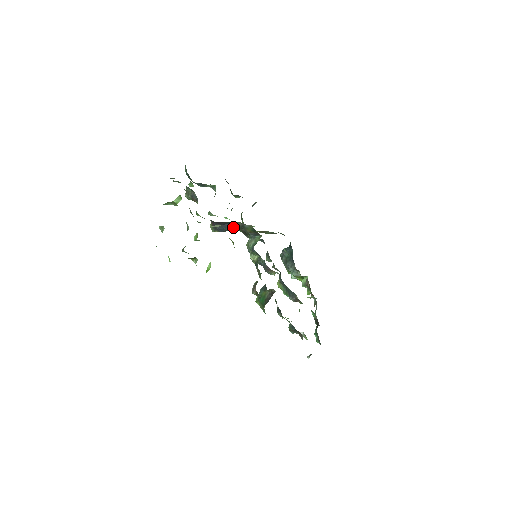
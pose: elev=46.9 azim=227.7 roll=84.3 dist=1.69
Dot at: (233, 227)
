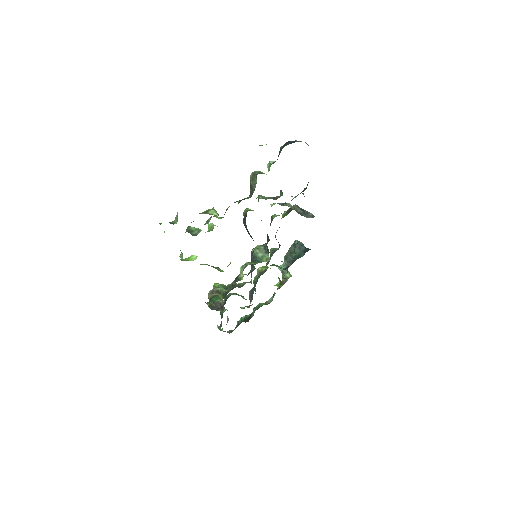
Dot at: occluded
